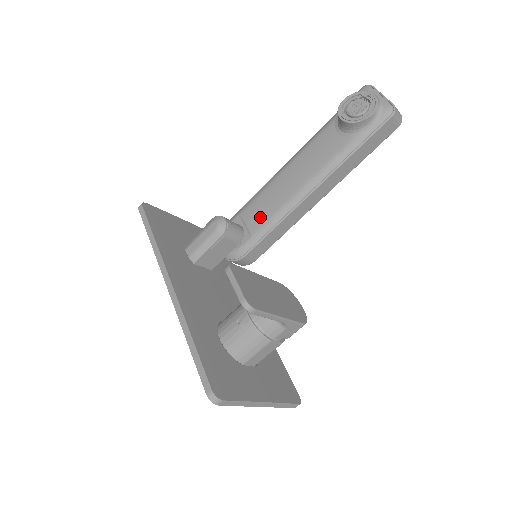
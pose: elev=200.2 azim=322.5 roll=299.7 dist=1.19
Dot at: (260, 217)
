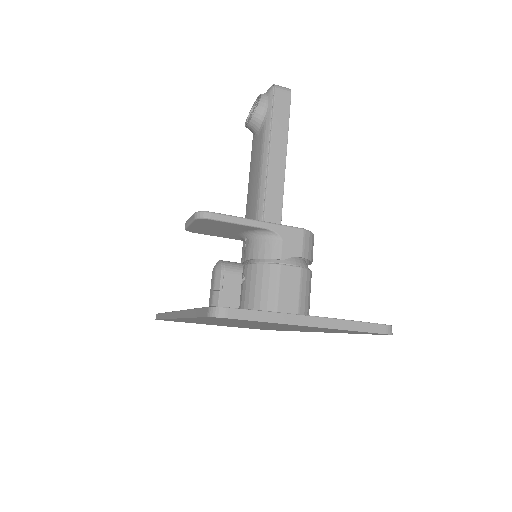
Dot at: occluded
